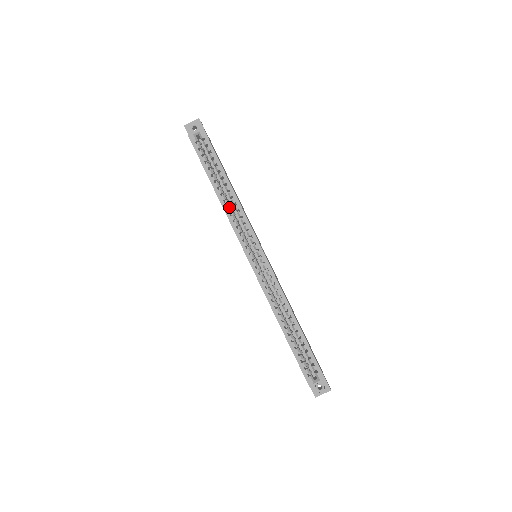
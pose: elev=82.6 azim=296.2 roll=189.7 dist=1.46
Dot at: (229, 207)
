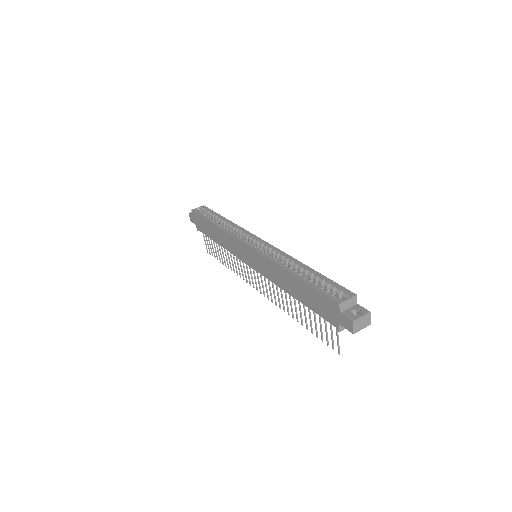
Dot at: occluded
